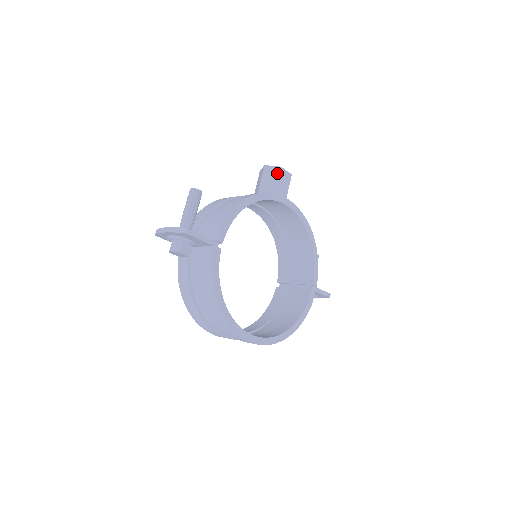
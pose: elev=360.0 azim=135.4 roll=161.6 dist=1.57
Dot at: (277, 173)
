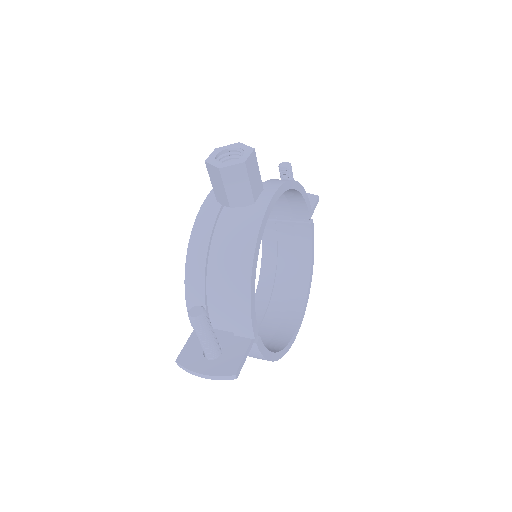
Dot at: (243, 173)
